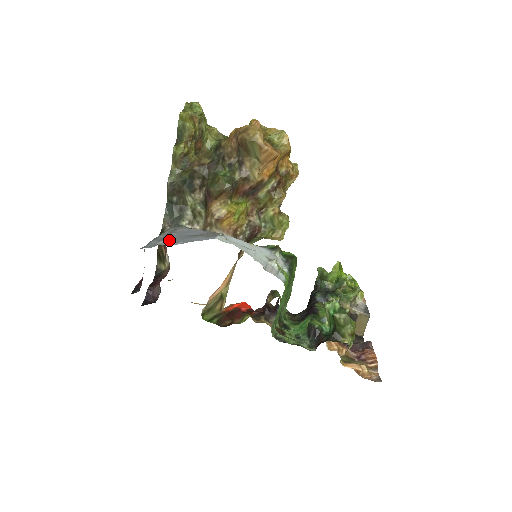
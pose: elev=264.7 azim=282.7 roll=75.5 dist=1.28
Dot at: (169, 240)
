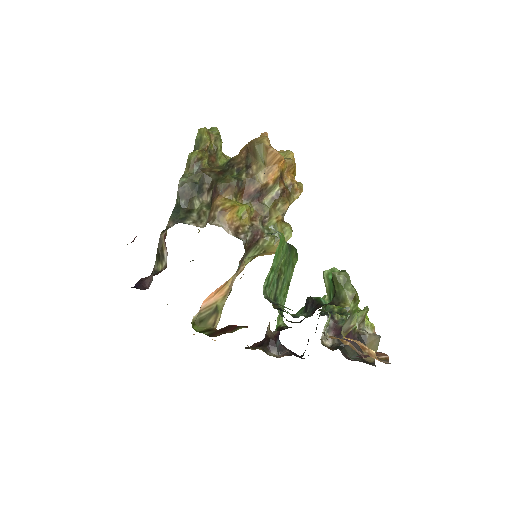
Dot at: occluded
